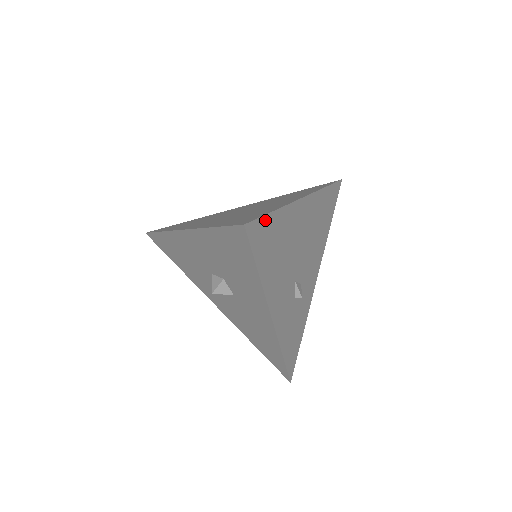
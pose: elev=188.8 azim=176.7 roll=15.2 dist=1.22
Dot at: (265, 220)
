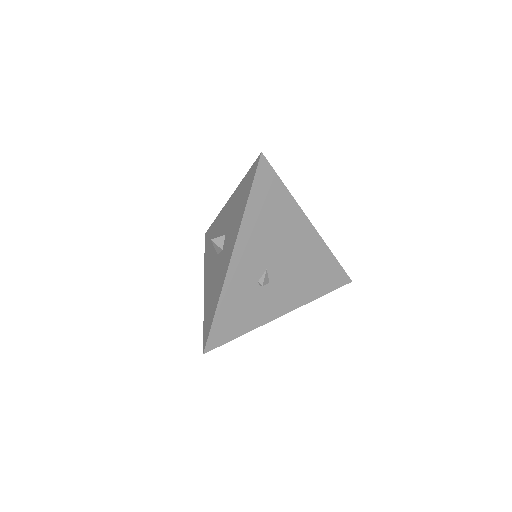
Dot at: (275, 178)
